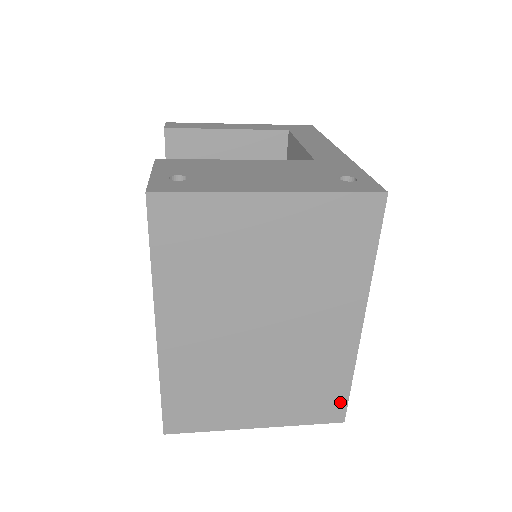
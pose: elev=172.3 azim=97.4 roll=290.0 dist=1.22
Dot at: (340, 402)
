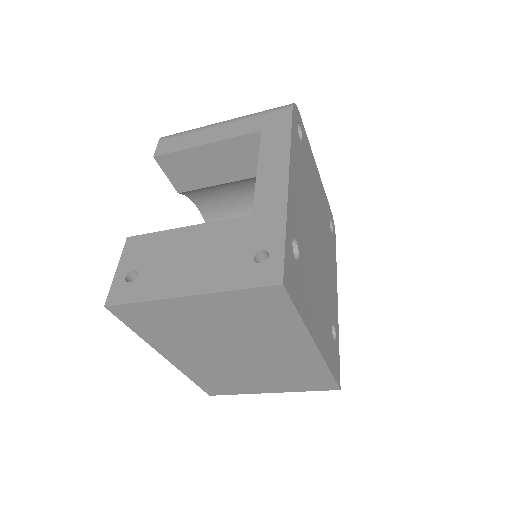
Dot at: (329, 381)
